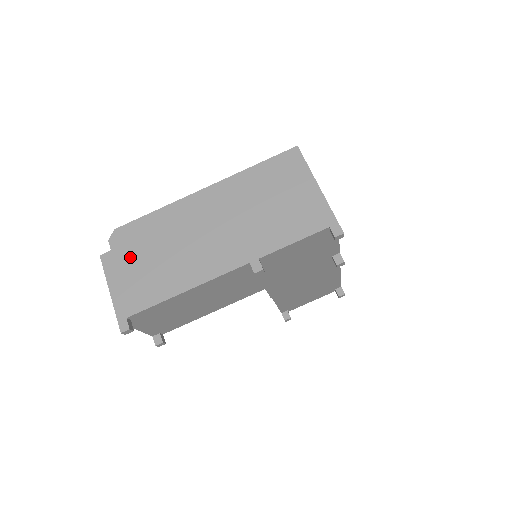
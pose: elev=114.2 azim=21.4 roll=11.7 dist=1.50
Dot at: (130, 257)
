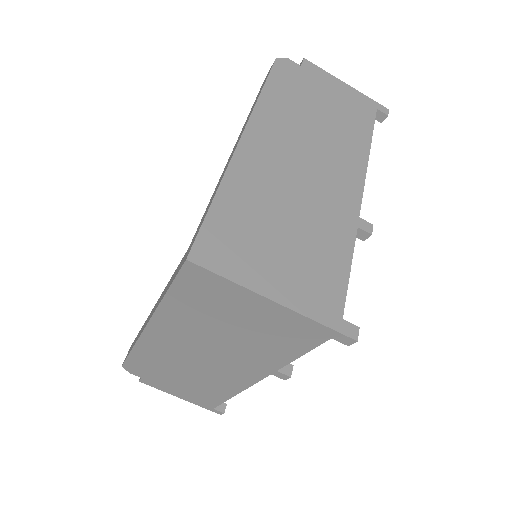
Dot at: (162, 381)
